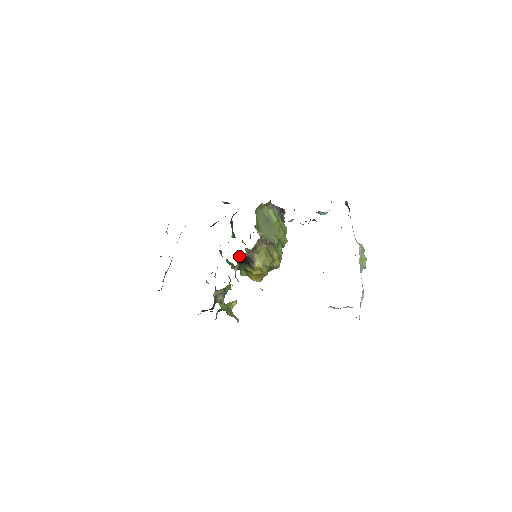
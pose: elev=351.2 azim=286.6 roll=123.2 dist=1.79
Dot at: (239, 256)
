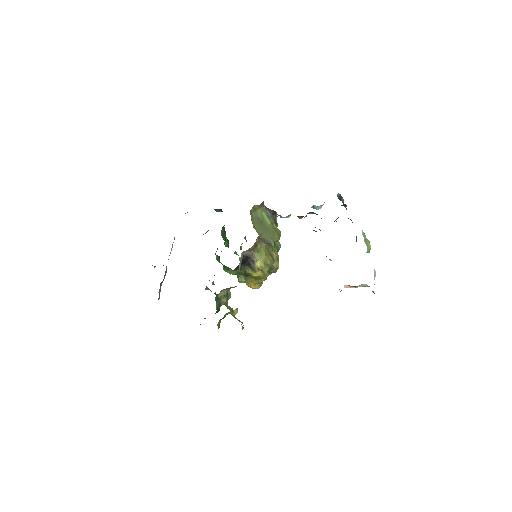
Dot at: (241, 254)
